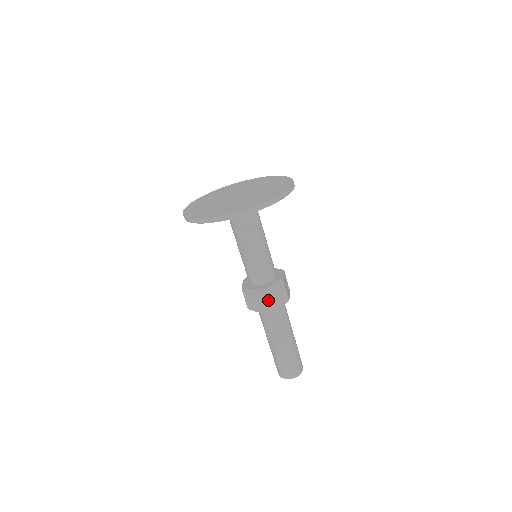
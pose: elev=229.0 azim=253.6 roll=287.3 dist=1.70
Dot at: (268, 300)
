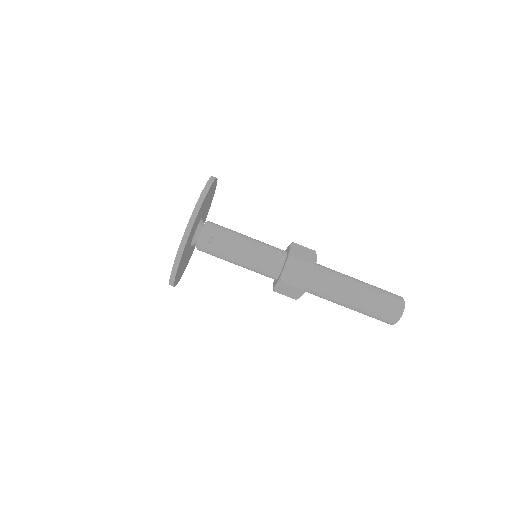
Dot at: (294, 282)
